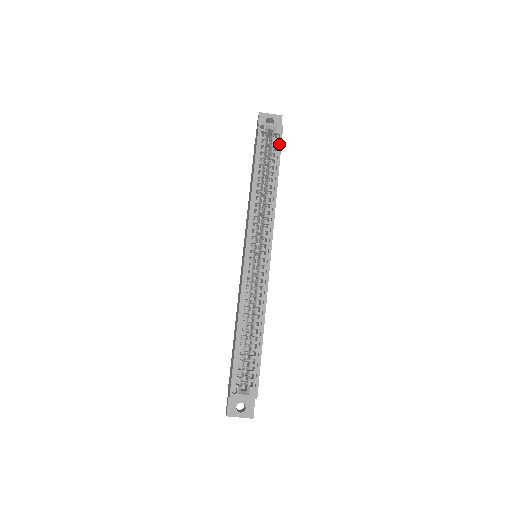
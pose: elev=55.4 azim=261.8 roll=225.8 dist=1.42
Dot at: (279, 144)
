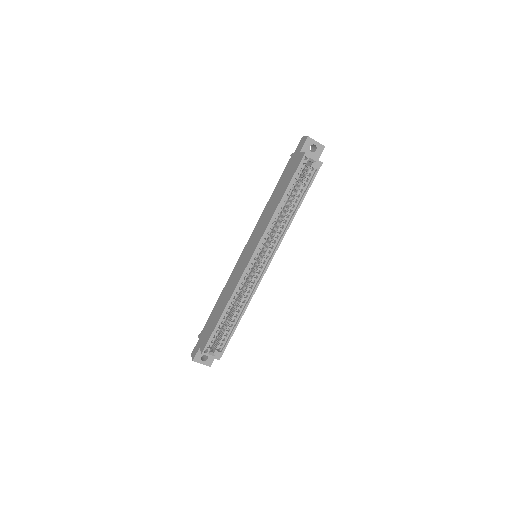
Dot at: (312, 178)
